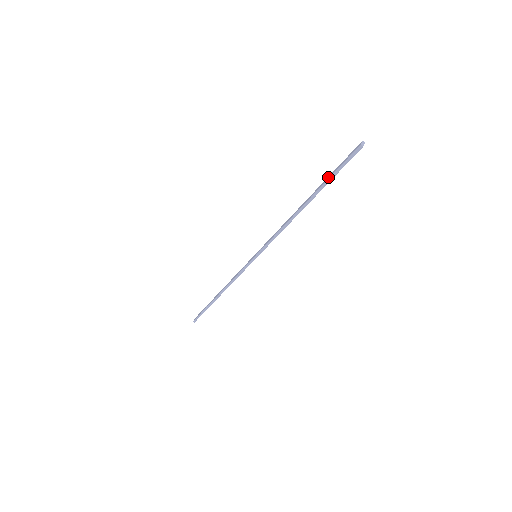
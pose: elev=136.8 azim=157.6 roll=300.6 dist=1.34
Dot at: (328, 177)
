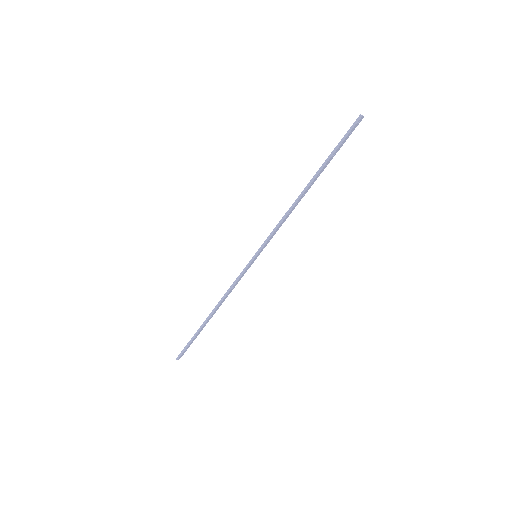
Dot at: (331, 154)
